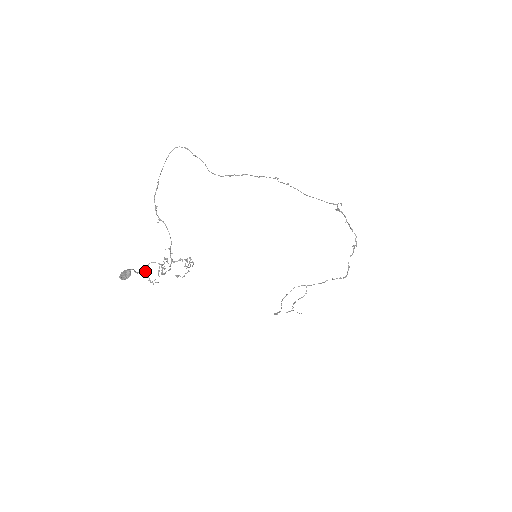
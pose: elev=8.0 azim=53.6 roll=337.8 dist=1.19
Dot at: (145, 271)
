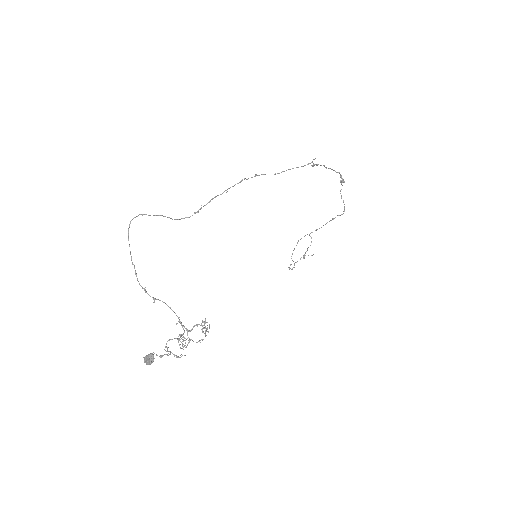
Dot at: (168, 355)
